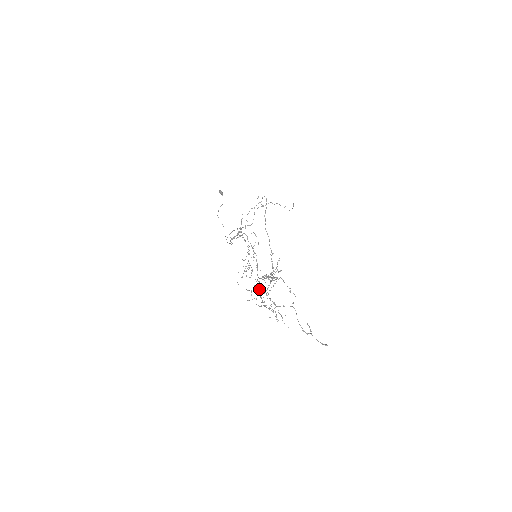
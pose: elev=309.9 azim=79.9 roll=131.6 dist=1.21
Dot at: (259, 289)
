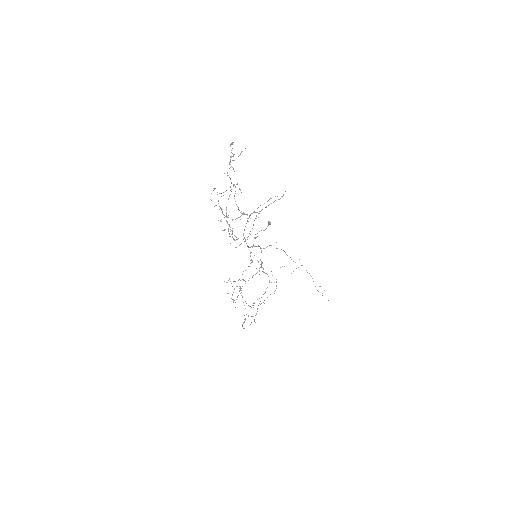
Dot at: (241, 292)
